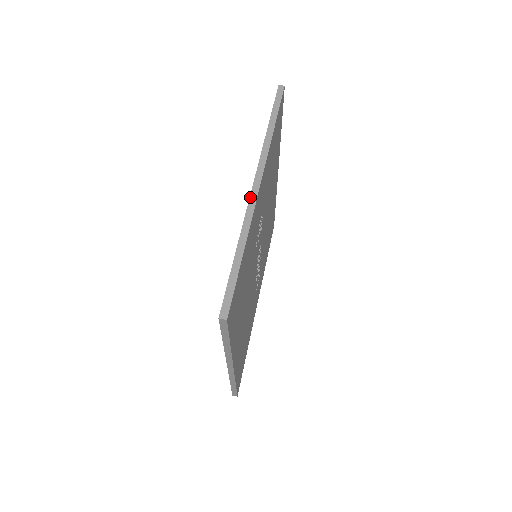
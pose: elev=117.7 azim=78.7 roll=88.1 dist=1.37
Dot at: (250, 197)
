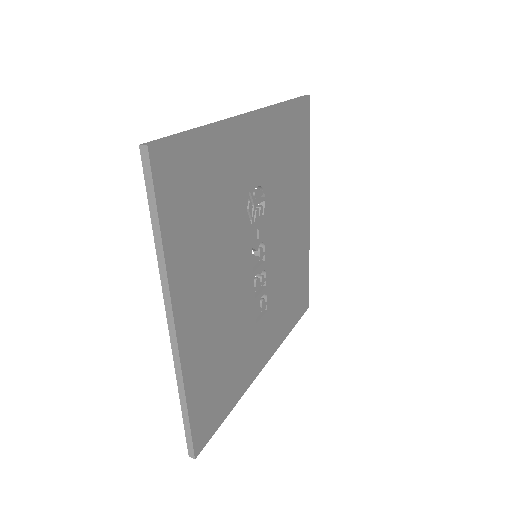
Dot at: (235, 116)
